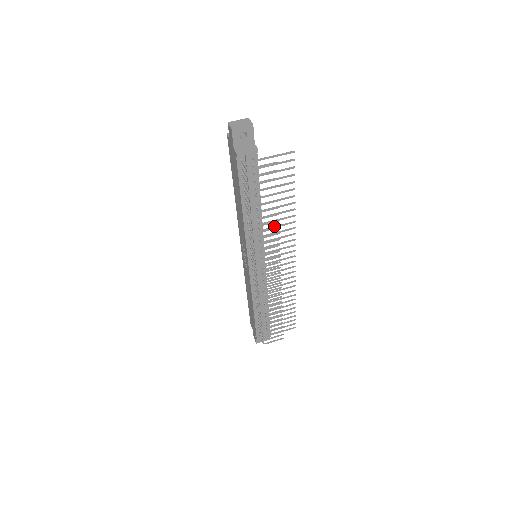
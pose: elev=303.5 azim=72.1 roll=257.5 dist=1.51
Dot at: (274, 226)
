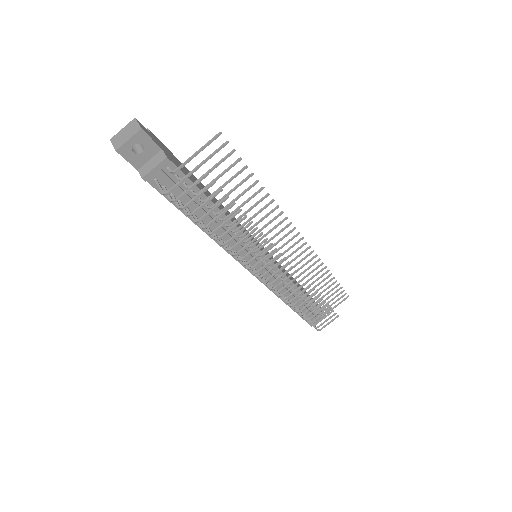
Dot at: occluded
